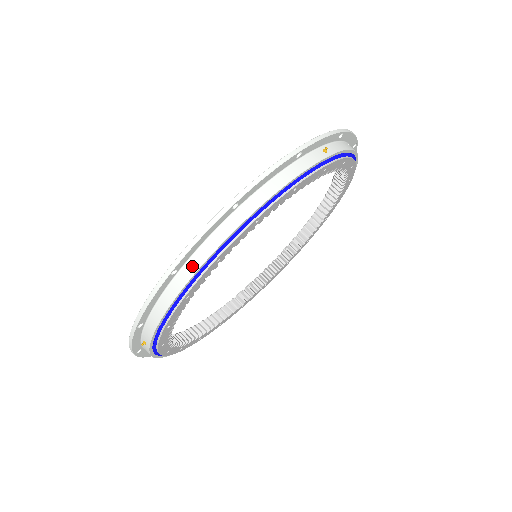
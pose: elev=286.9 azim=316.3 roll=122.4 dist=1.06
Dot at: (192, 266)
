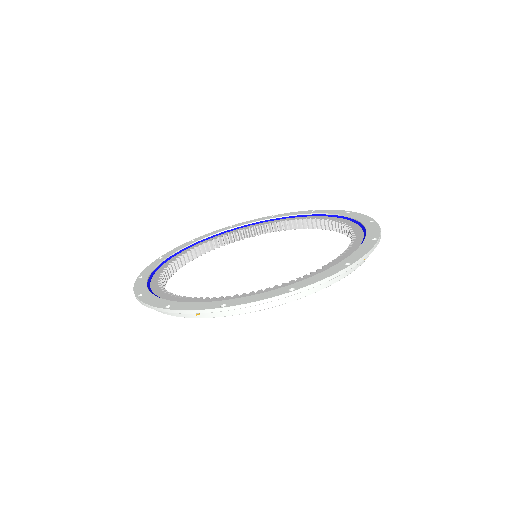
Dot at: occluded
